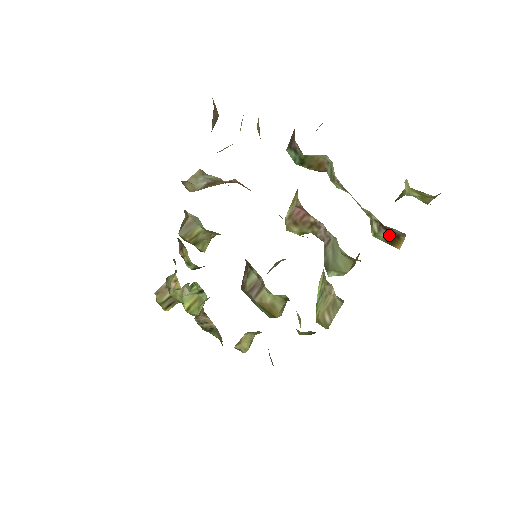
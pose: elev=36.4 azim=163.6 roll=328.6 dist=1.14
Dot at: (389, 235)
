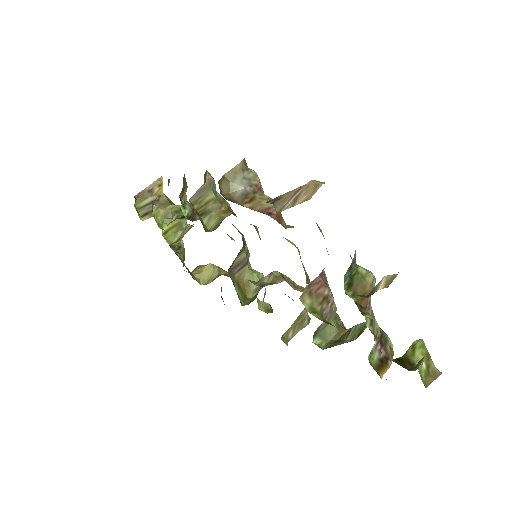
Dot at: (381, 357)
